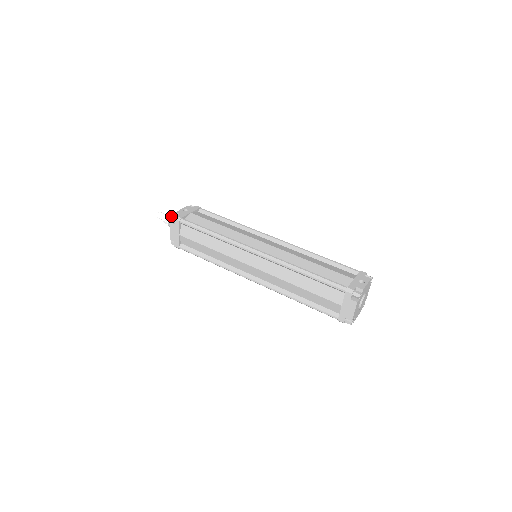
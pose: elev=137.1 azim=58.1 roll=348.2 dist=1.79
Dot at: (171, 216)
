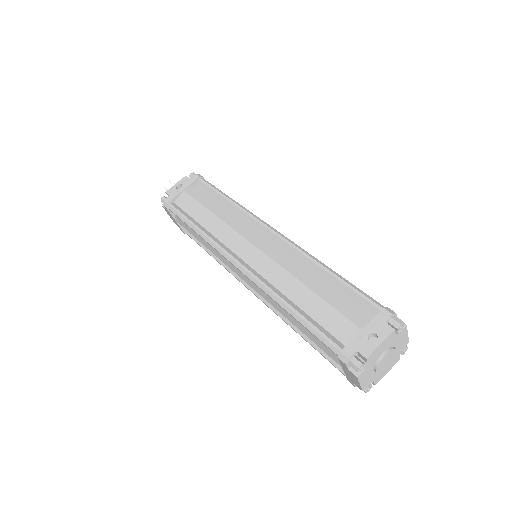
Dot at: occluded
